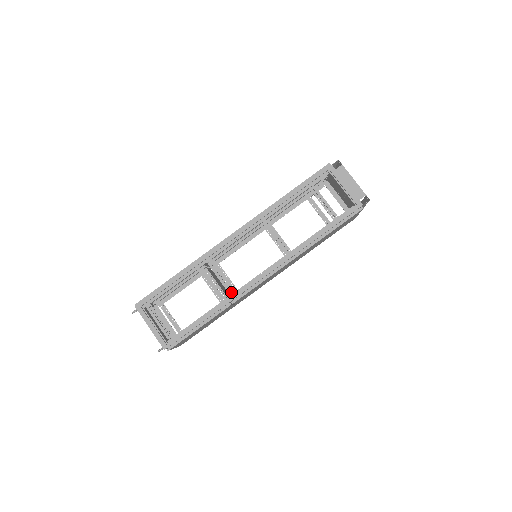
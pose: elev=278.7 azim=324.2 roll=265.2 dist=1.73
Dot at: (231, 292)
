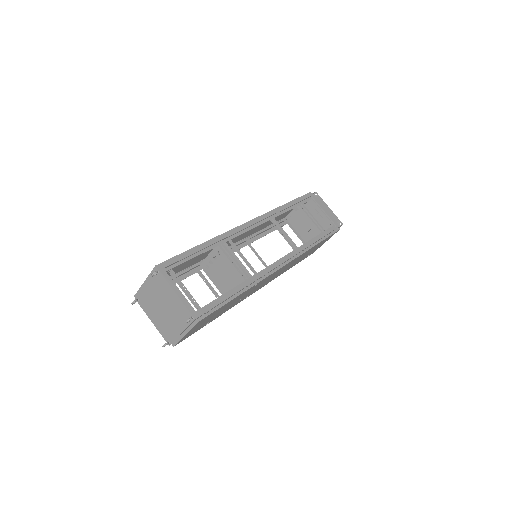
Dot at: (255, 272)
